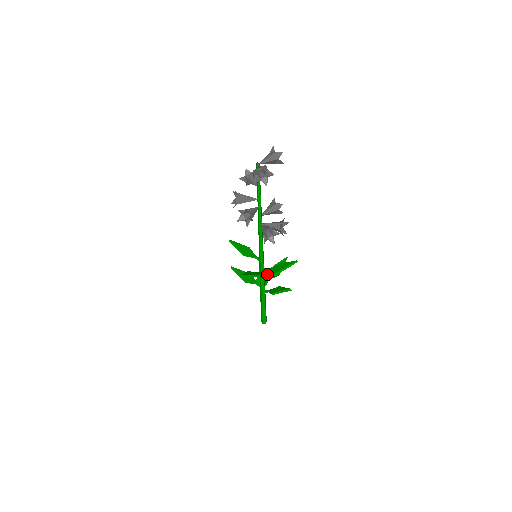
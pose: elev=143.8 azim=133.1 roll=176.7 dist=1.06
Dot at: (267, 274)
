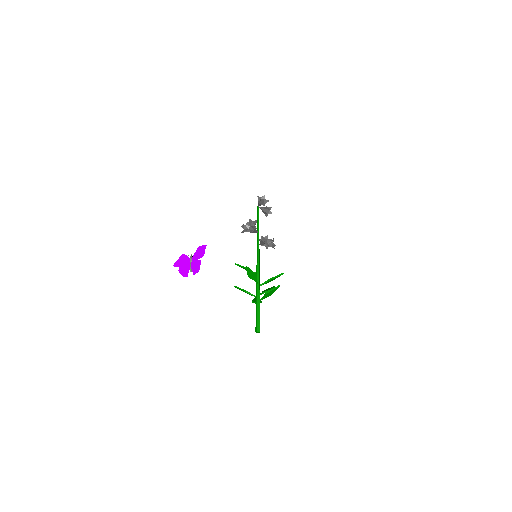
Dot at: occluded
